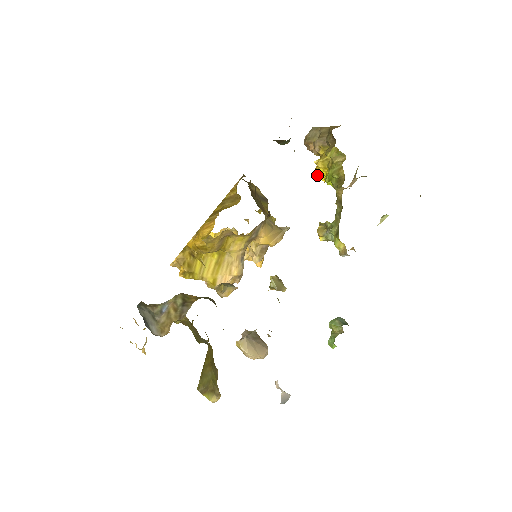
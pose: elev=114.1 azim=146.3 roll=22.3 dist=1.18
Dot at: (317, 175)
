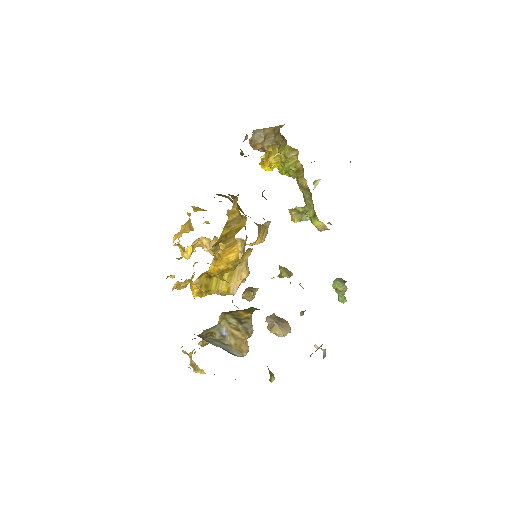
Dot at: (266, 168)
